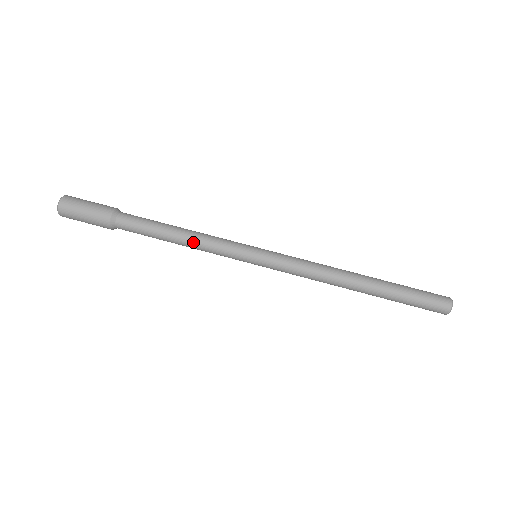
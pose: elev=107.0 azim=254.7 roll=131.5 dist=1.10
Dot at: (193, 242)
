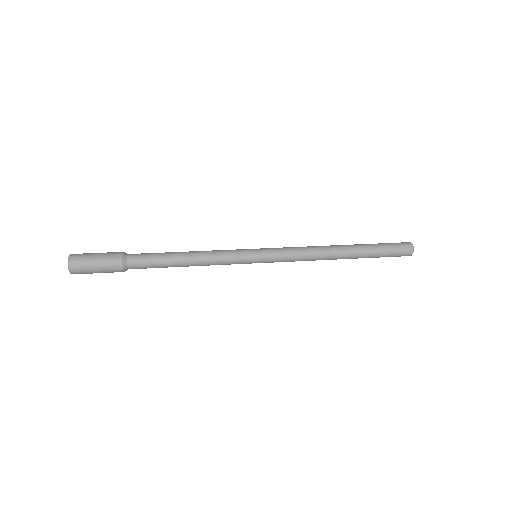
Dot at: (201, 251)
